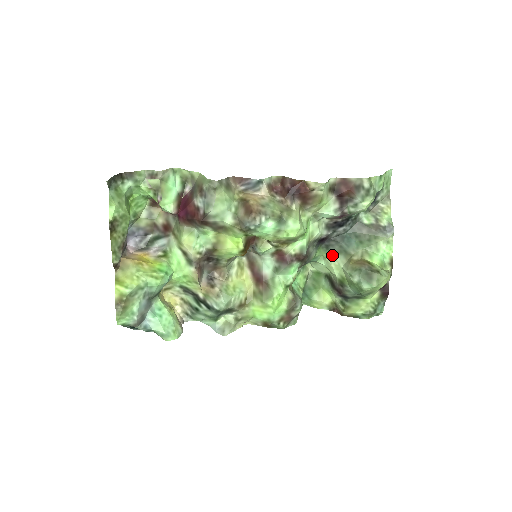
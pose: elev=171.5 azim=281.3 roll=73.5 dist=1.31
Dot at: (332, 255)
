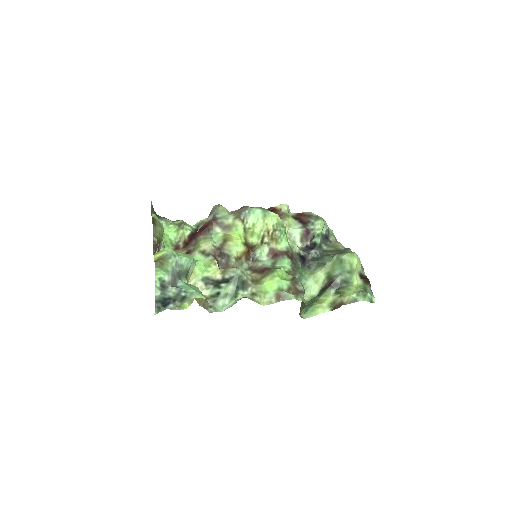
Dot at: (314, 269)
